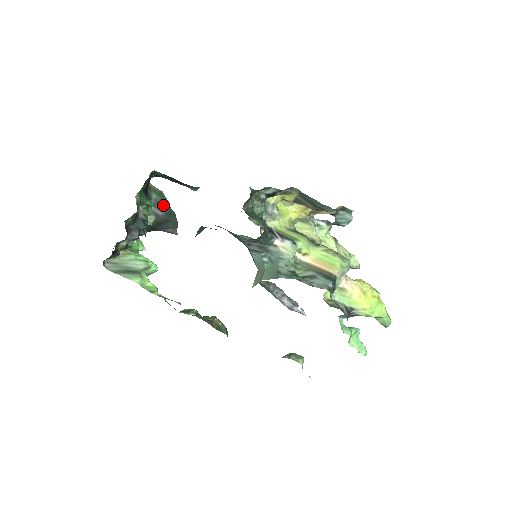
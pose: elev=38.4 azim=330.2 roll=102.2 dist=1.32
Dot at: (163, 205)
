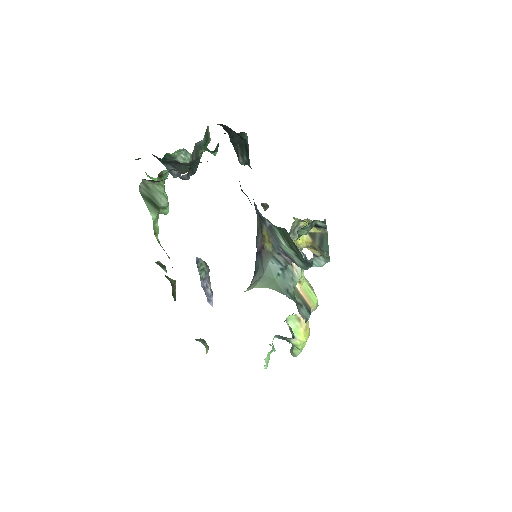
Dot at: occluded
